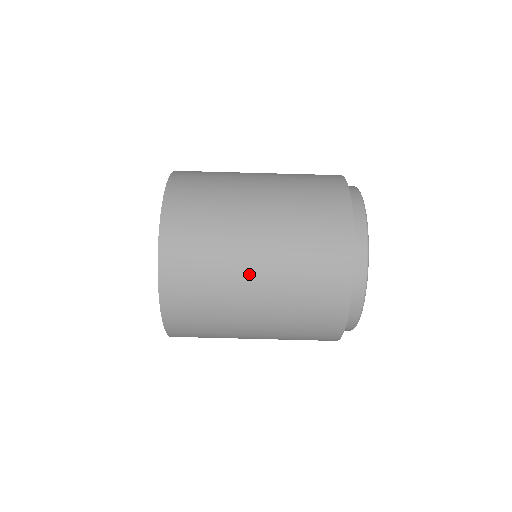
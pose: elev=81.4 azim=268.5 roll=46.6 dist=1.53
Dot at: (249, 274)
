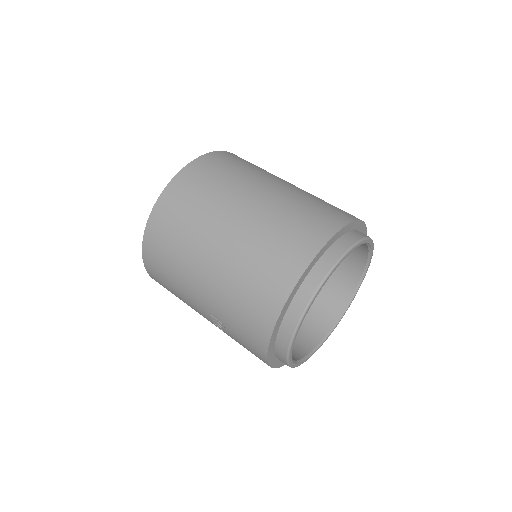
Dot at: (269, 183)
